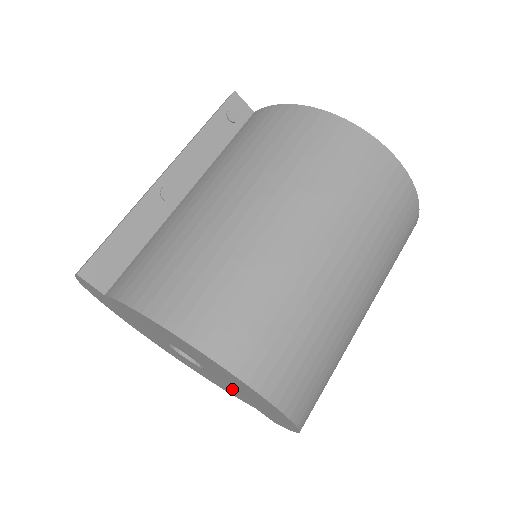
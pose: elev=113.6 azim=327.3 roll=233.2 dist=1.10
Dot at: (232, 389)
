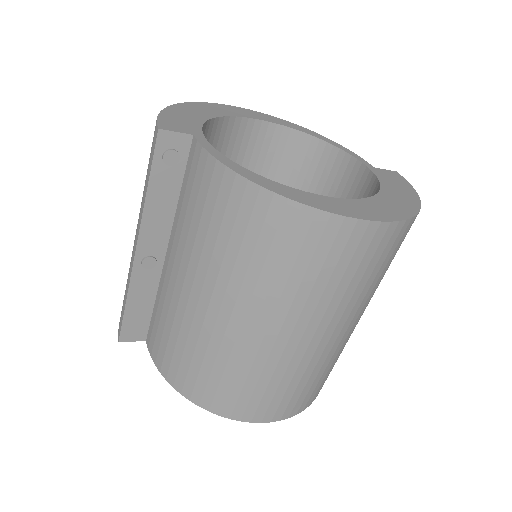
Dot at: occluded
